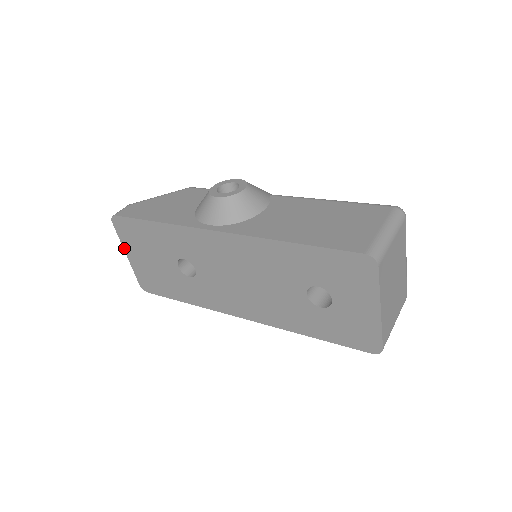
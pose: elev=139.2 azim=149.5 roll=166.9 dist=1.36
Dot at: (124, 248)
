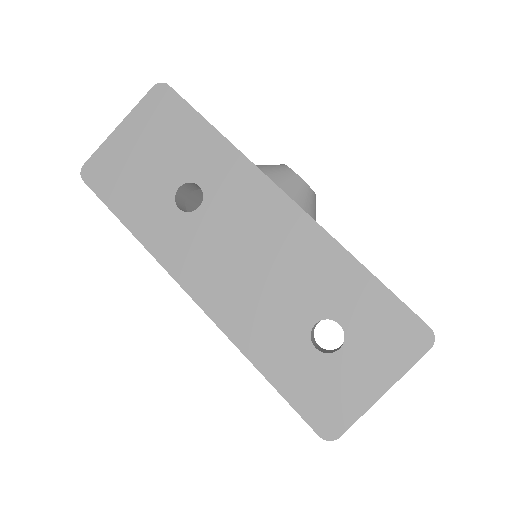
Dot at: (127, 118)
